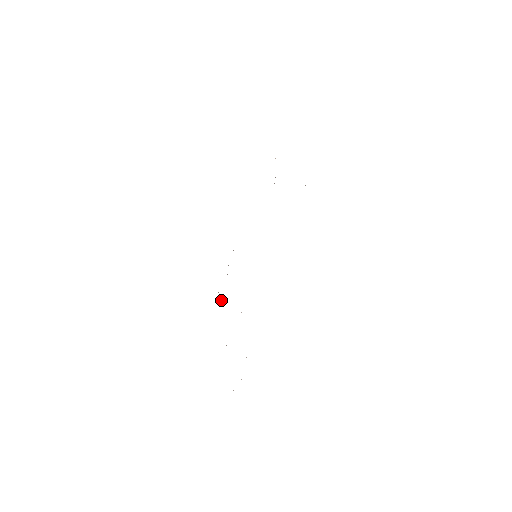
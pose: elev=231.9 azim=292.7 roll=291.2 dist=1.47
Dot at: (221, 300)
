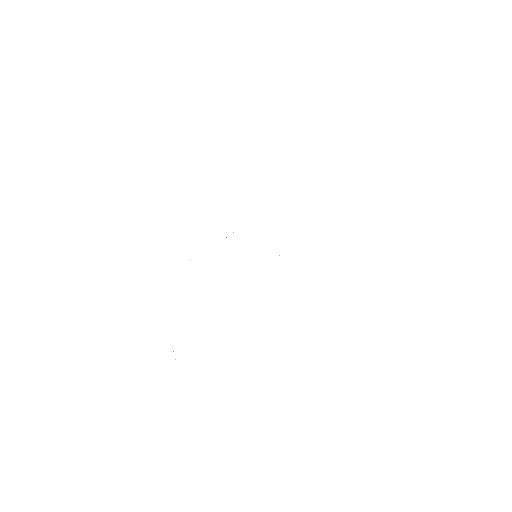
Dot at: occluded
